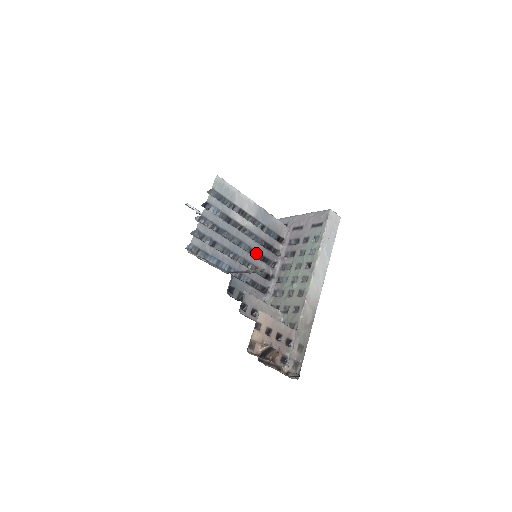
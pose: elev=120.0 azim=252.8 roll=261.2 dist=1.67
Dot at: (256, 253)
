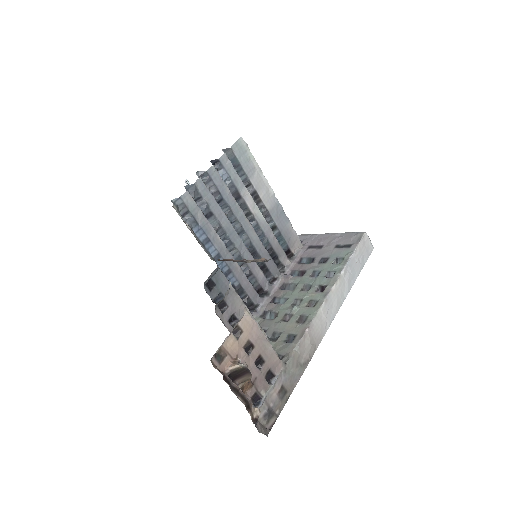
Dot at: (256, 255)
